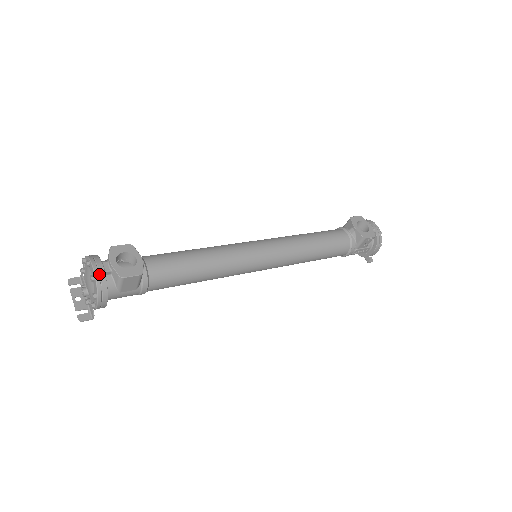
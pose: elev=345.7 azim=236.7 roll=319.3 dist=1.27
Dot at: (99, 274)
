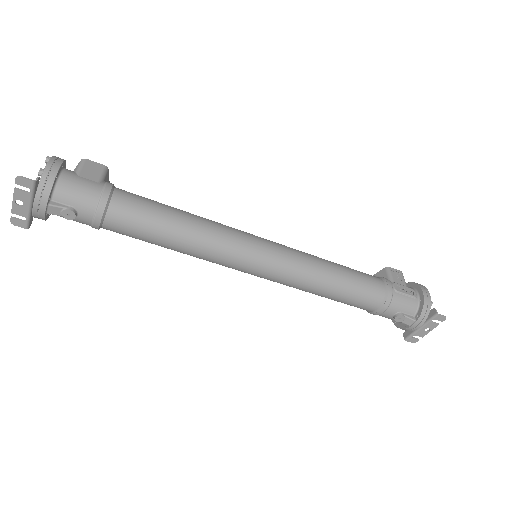
Dot at: occluded
